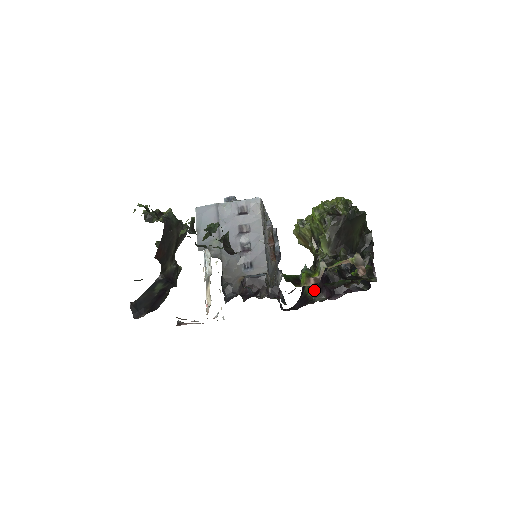
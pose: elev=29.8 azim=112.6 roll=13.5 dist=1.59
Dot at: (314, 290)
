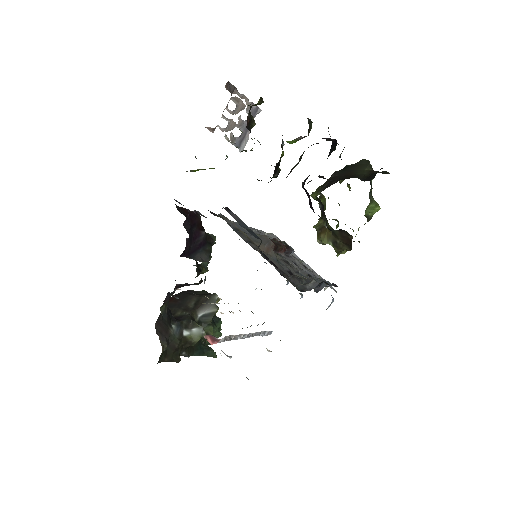
Dot at: occluded
